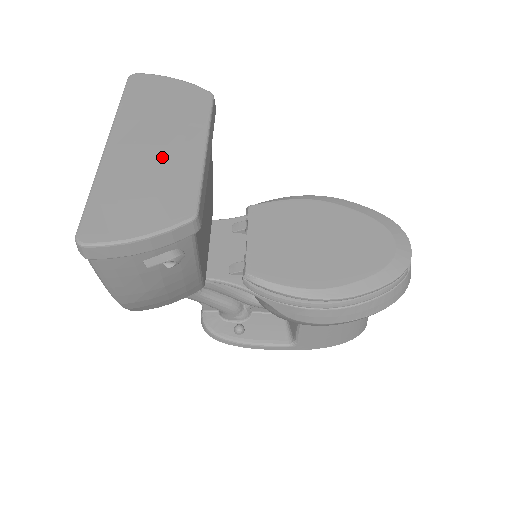
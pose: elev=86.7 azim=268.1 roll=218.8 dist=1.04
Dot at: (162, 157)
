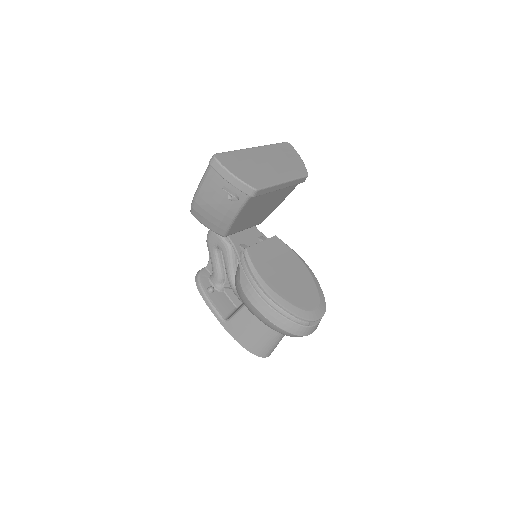
Dot at: (267, 168)
